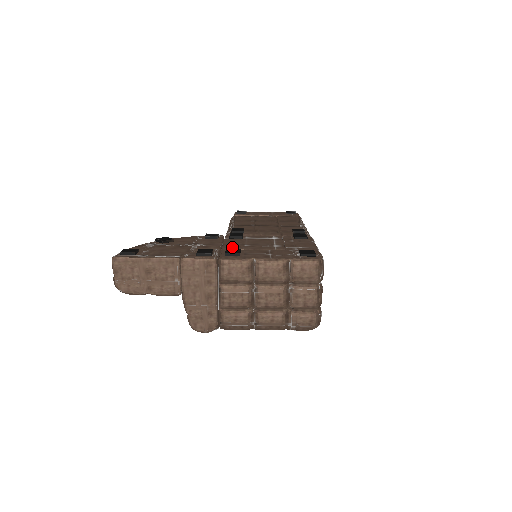
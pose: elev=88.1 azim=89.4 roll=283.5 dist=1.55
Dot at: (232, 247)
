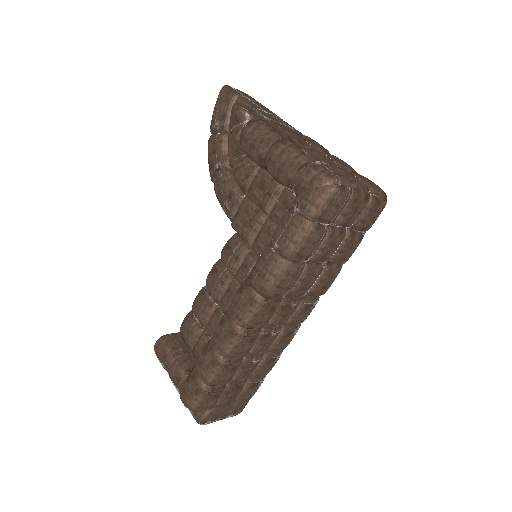
Dot at: occluded
